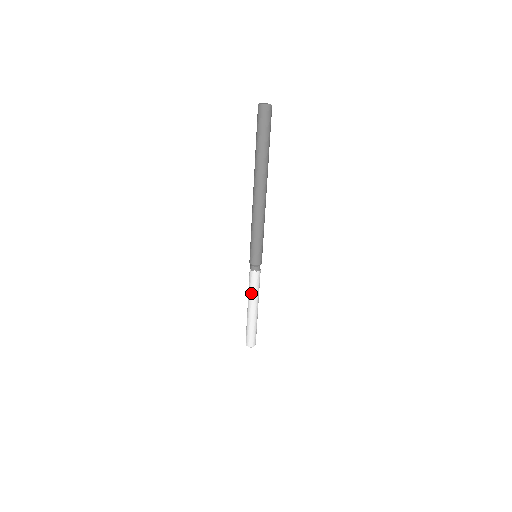
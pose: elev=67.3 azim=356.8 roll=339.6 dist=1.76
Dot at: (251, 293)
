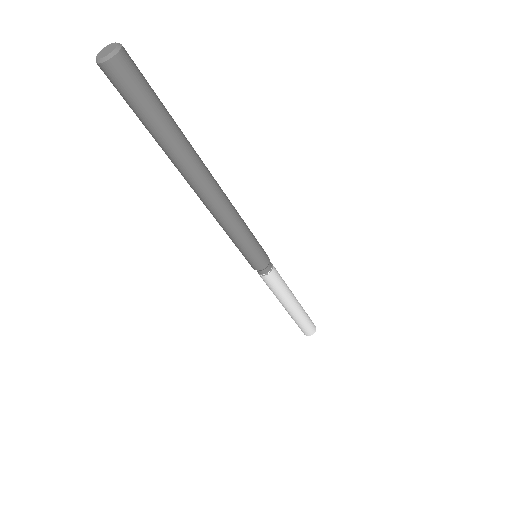
Dot at: (275, 294)
